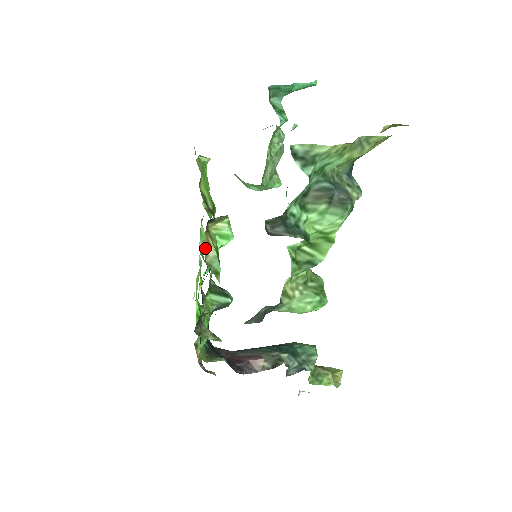
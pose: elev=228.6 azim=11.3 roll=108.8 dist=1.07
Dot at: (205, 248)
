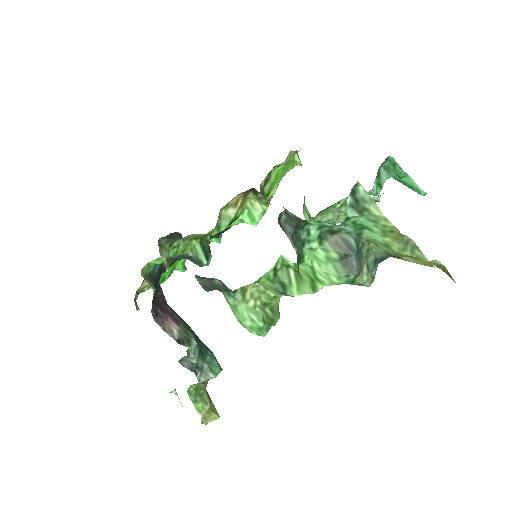
Dot at: (231, 202)
